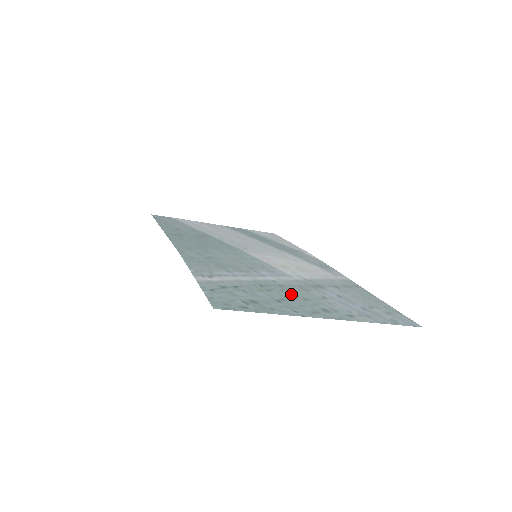
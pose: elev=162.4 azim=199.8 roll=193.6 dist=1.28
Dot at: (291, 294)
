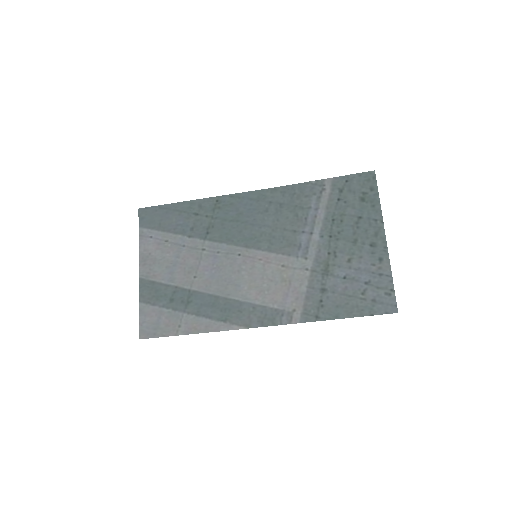
Dot at: (347, 235)
